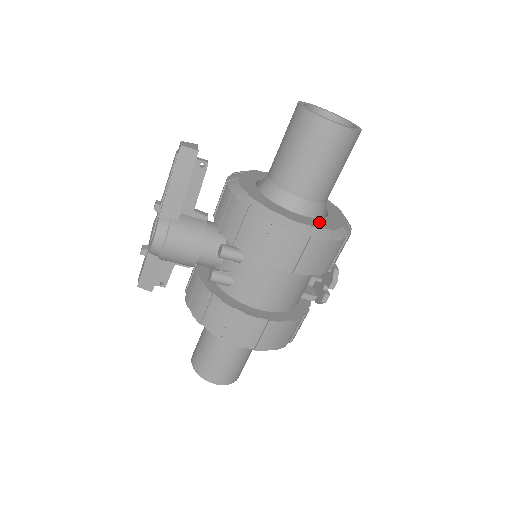
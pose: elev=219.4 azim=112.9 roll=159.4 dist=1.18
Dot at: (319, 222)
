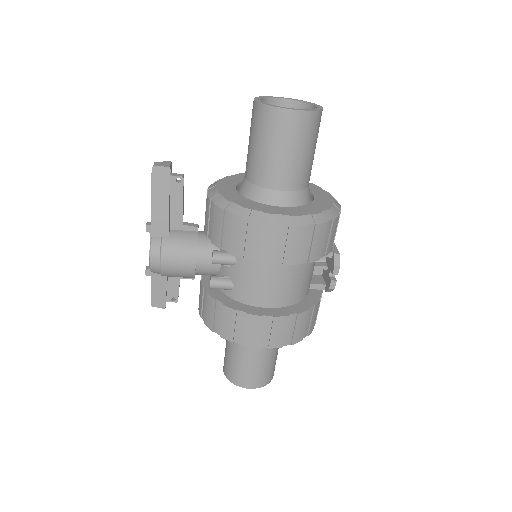
Dot at: (299, 210)
